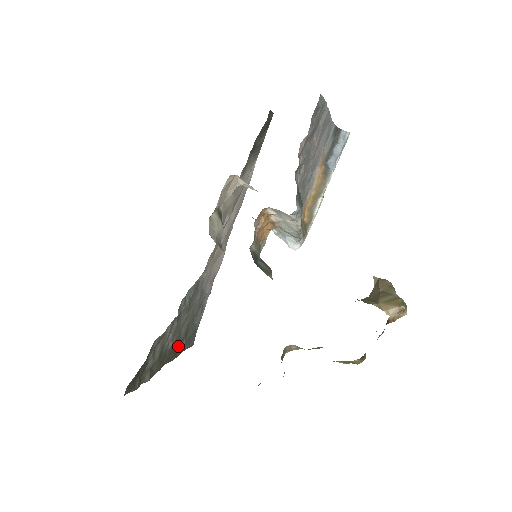
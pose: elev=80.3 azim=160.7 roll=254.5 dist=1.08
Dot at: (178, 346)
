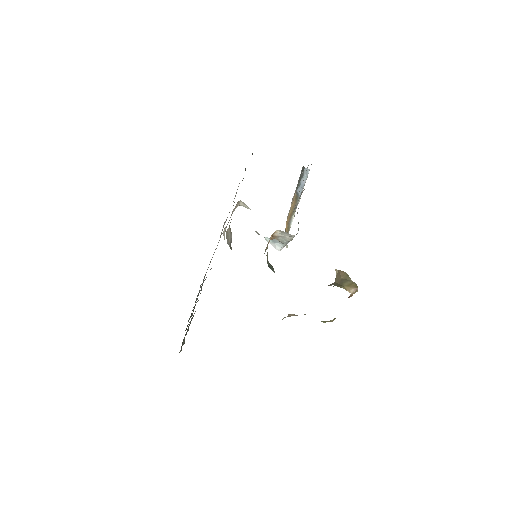
Dot at: occluded
